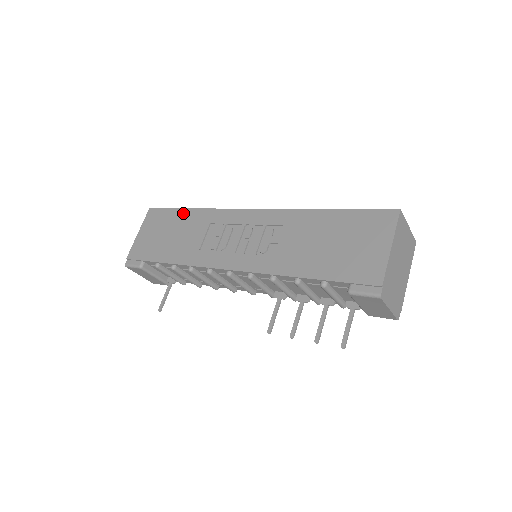
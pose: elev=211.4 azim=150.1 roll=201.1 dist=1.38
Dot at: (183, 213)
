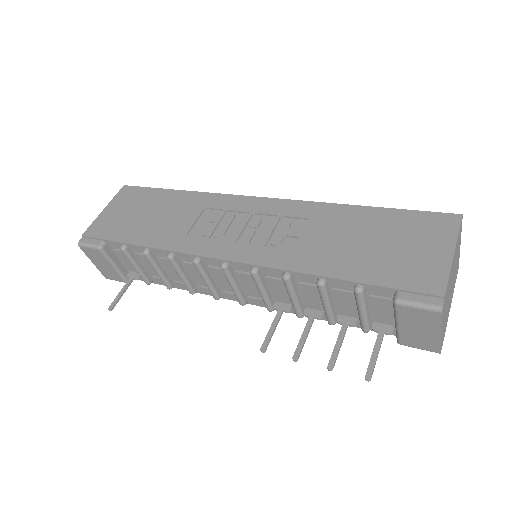
Dot at: (169, 194)
